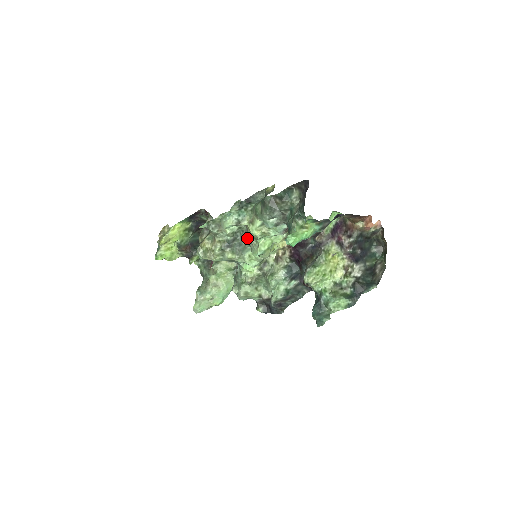
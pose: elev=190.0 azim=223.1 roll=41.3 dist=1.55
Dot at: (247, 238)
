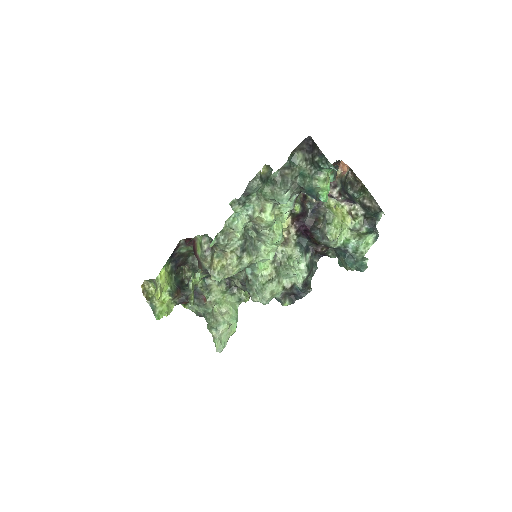
Dot at: (258, 232)
